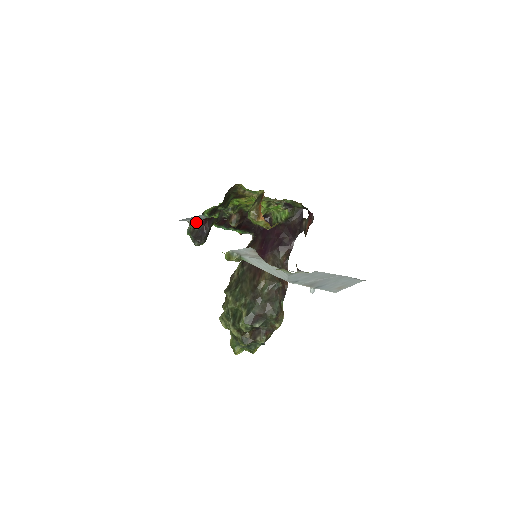
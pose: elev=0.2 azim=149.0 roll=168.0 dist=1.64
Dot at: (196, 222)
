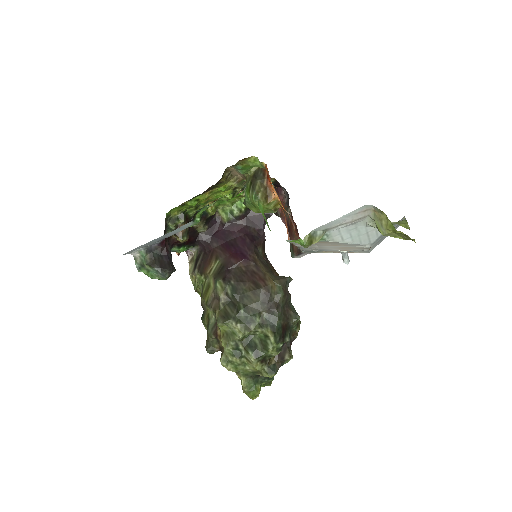
Dot at: (151, 247)
